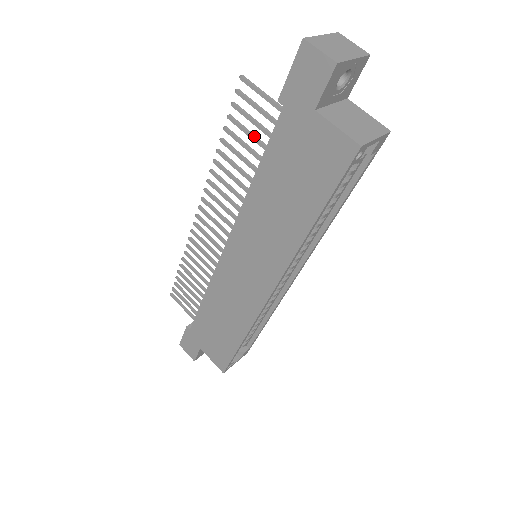
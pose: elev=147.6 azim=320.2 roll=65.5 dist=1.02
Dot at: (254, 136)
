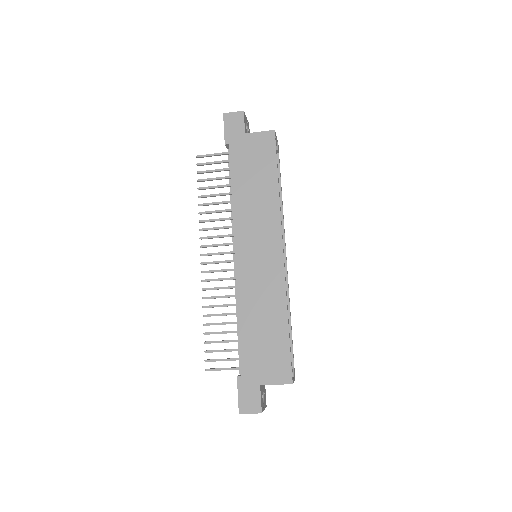
Dot at: (218, 177)
